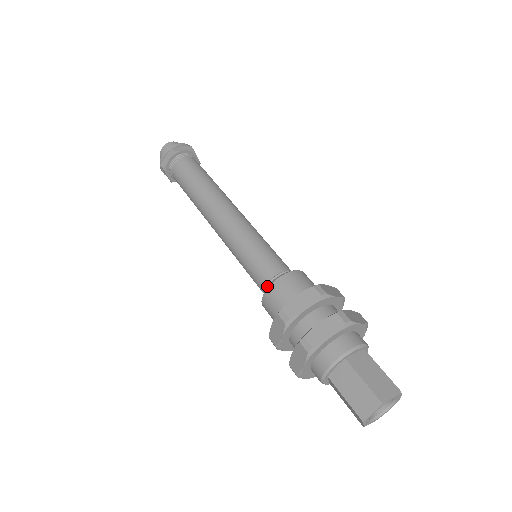
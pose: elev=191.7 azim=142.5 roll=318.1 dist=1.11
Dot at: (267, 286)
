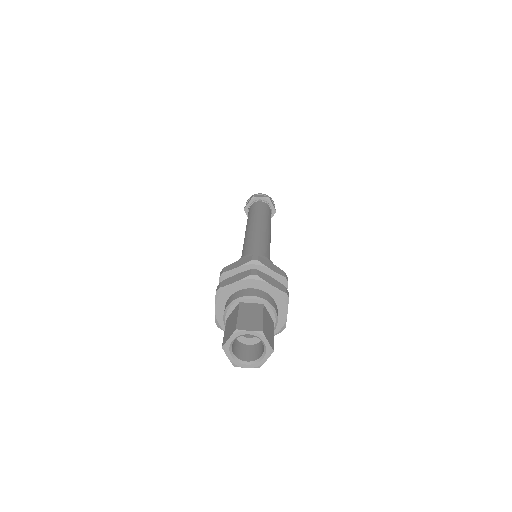
Dot at: occluded
